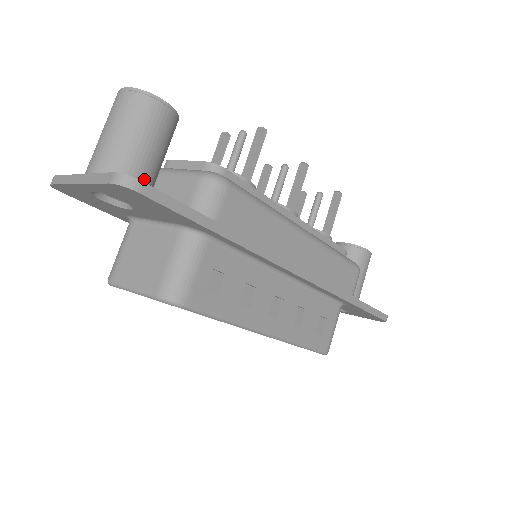
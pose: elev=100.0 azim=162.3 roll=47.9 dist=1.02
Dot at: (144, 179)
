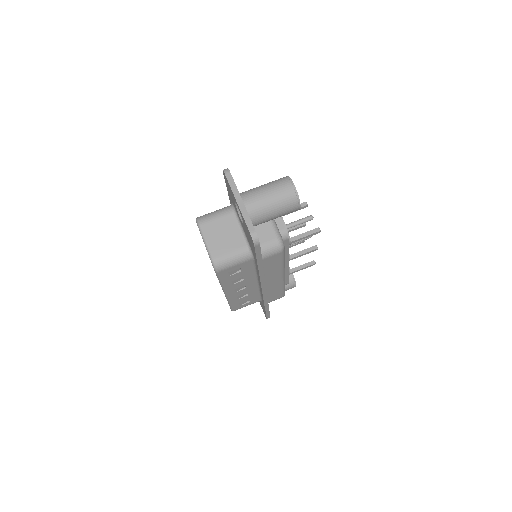
Dot at: occluded
